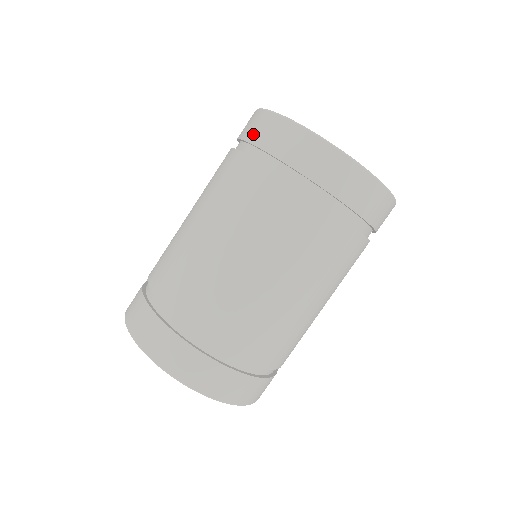
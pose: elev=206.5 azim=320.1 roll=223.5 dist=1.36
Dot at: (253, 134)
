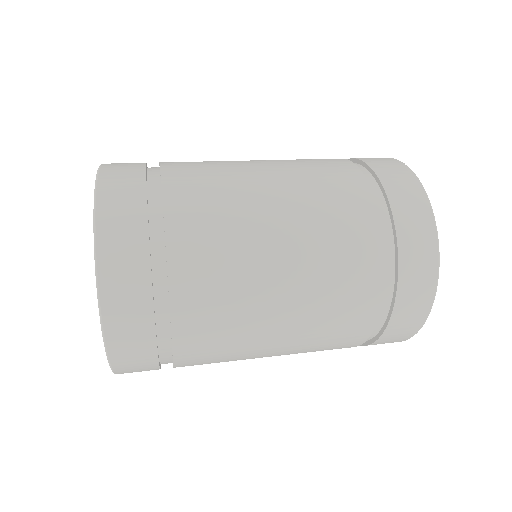
Dot at: (379, 165)
